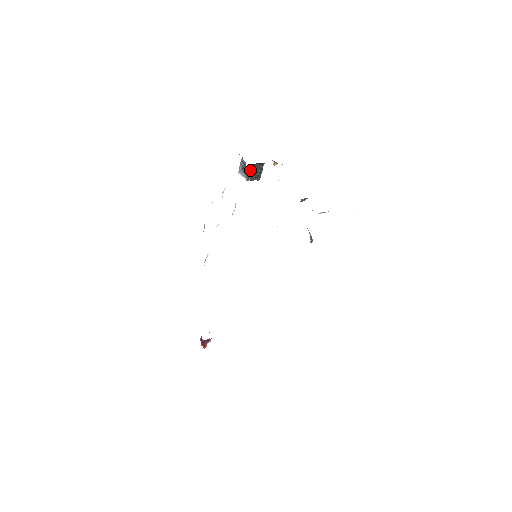
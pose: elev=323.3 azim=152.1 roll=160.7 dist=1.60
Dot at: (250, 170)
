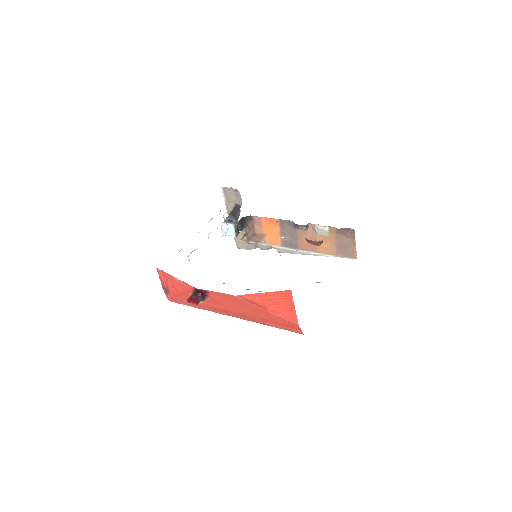
Dot at: (241, 219)
